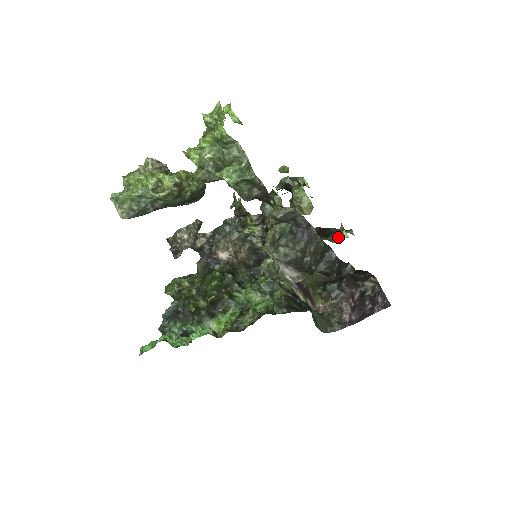
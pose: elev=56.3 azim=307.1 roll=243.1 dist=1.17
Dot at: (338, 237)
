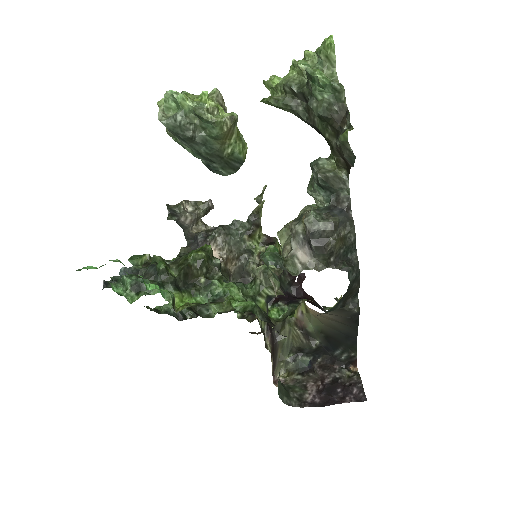
Dot at: occluded
